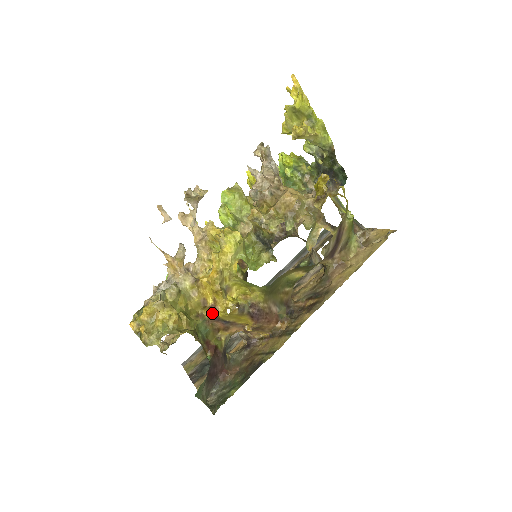
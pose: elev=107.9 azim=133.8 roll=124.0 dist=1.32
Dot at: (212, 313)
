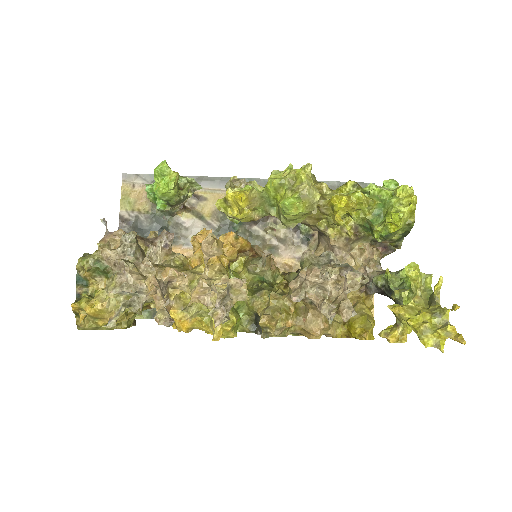
Dot at: occluded
